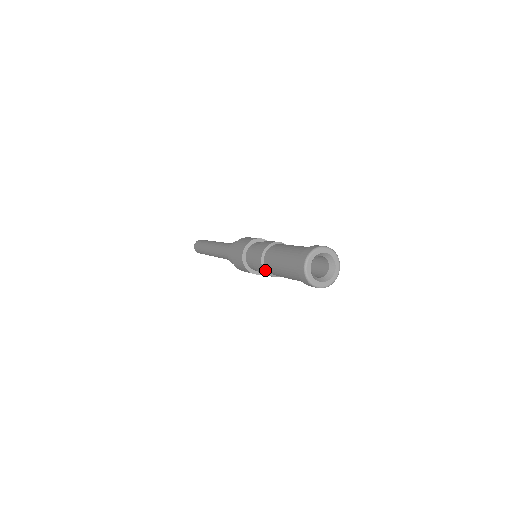
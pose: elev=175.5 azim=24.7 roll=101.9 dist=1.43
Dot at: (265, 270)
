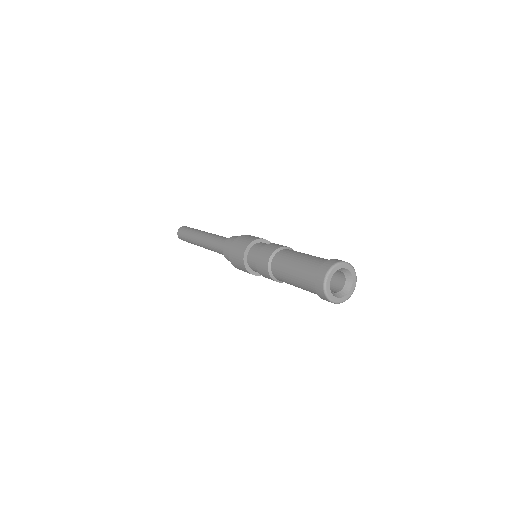
Dot at: (275, 280)
